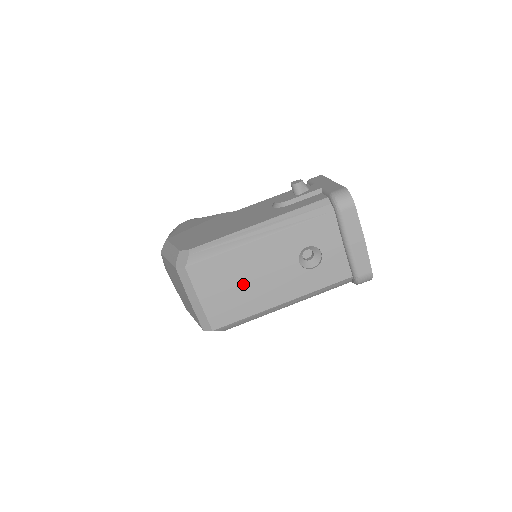
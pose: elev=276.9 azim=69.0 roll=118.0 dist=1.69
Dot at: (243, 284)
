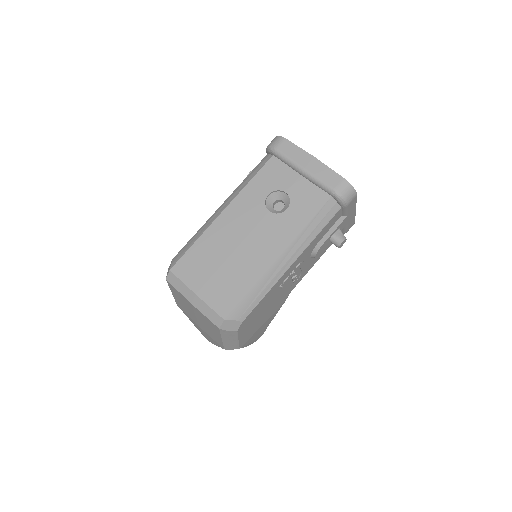
Dot at: (229, 258)
